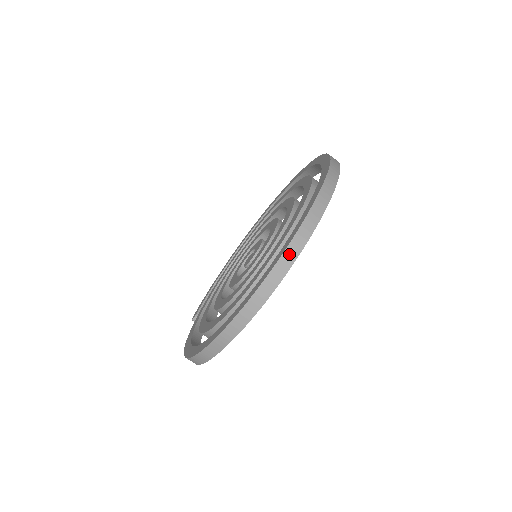
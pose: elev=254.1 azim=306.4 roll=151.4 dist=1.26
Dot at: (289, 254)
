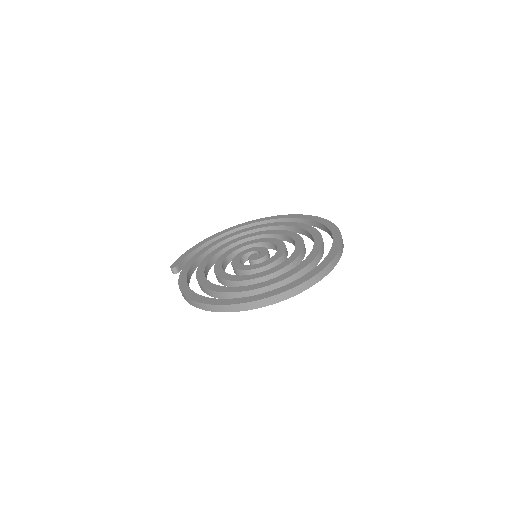
Dot at: (314, 280)
